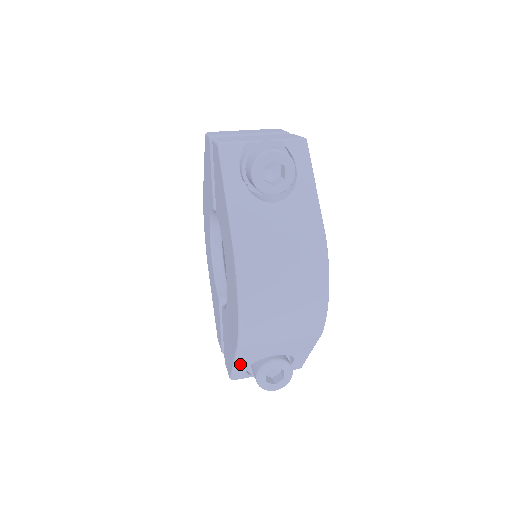
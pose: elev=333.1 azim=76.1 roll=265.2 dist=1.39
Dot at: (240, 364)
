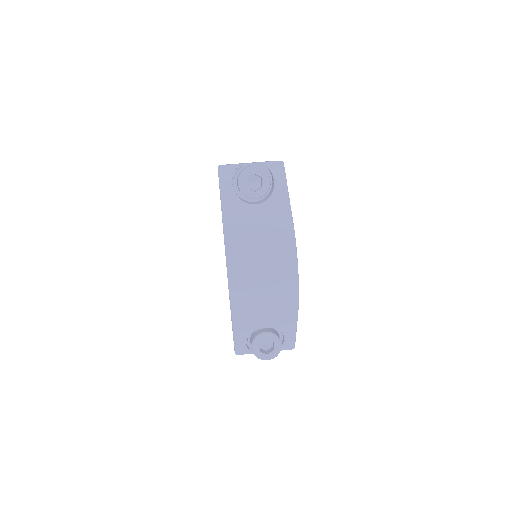
Dot at: (238, 335)
